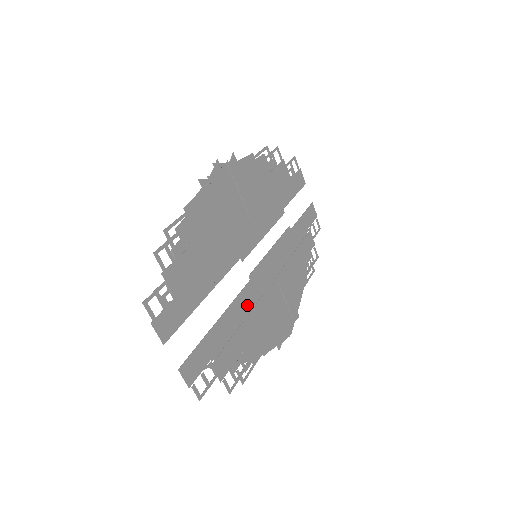
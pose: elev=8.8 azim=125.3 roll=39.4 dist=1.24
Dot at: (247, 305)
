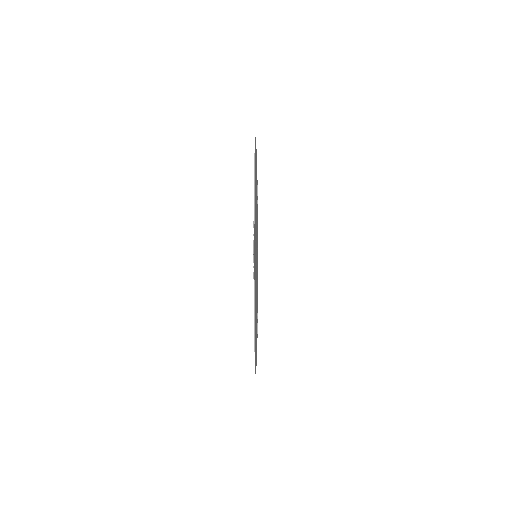
Dot at: occluded
